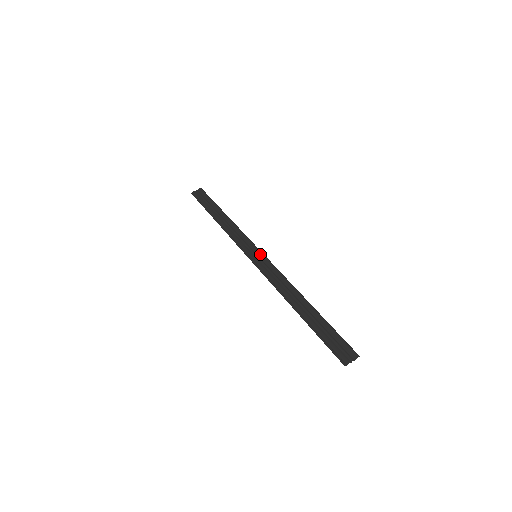
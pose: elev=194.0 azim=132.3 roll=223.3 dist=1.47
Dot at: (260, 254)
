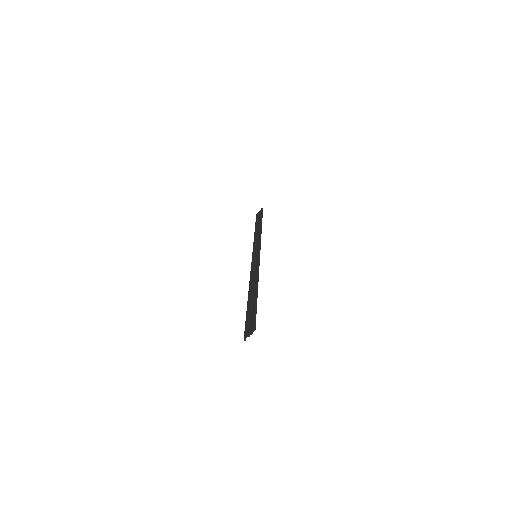
Dot at: (257, 253)
